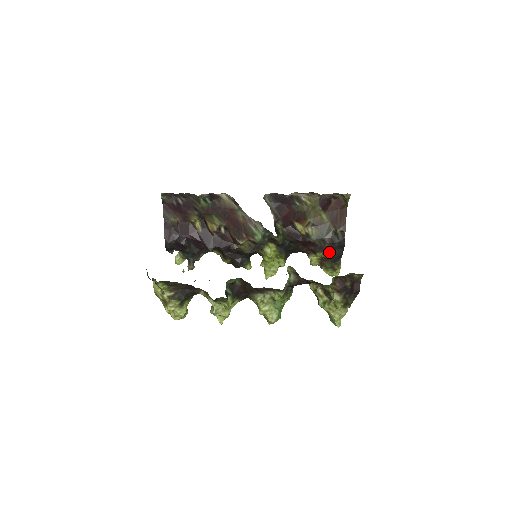
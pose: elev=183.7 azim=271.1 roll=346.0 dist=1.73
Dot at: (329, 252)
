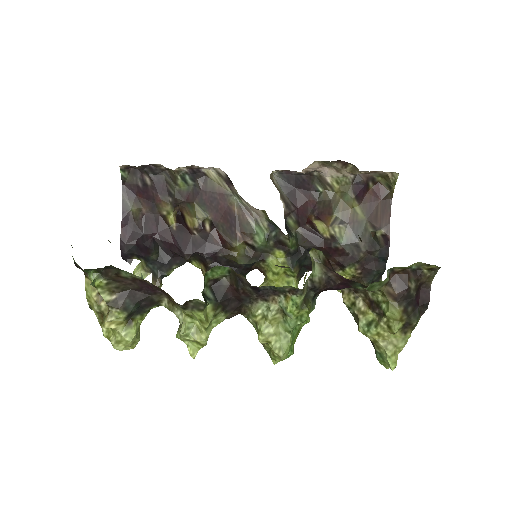
Dot at: (365, 267)
